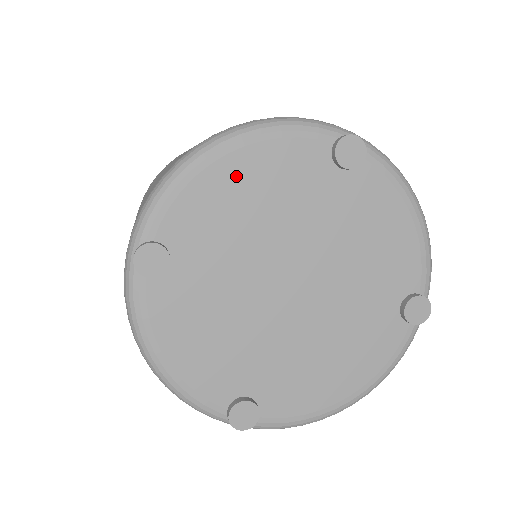
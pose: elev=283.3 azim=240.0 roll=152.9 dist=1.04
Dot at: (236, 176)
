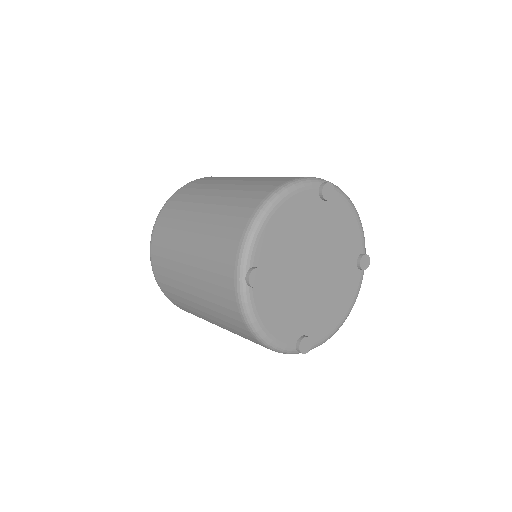
Dot at: (282, 220)
